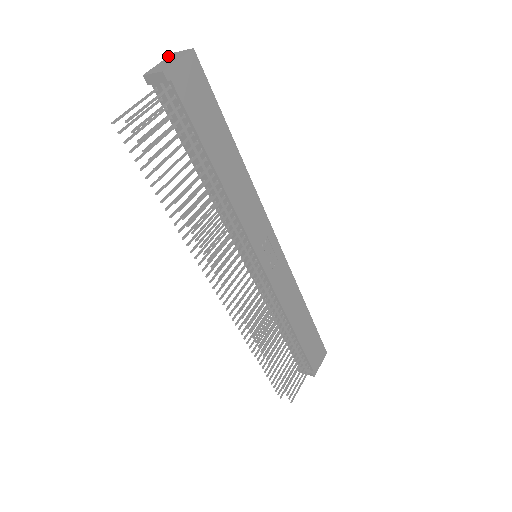
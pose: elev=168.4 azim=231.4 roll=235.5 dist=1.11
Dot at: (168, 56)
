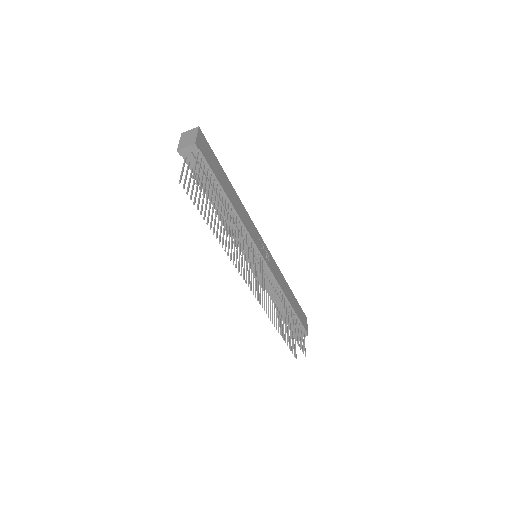
Dot at: (181, 136)
